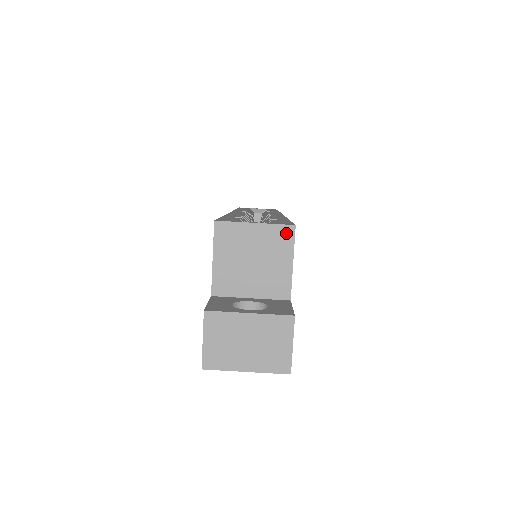
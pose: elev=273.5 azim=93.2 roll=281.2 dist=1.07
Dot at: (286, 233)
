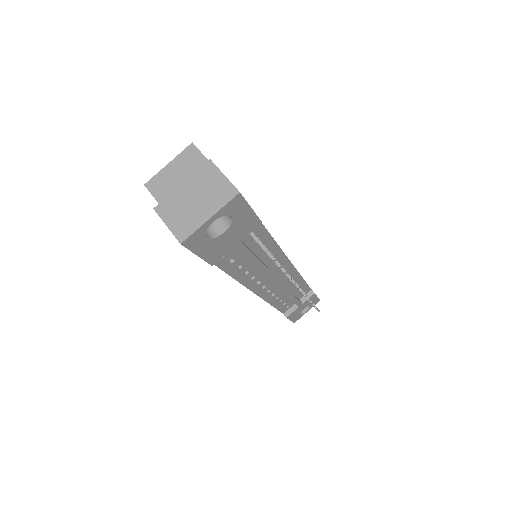
Dot at: (190, 151)
